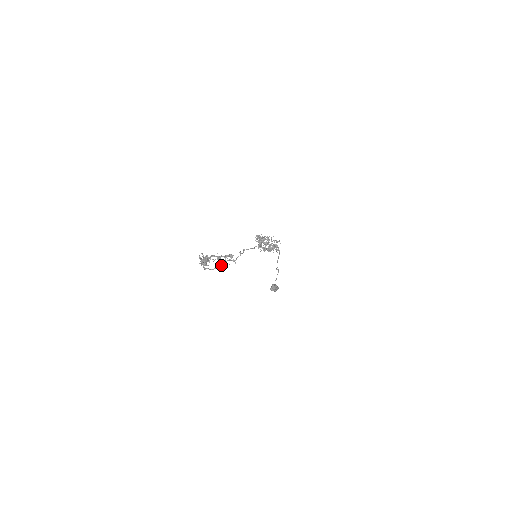
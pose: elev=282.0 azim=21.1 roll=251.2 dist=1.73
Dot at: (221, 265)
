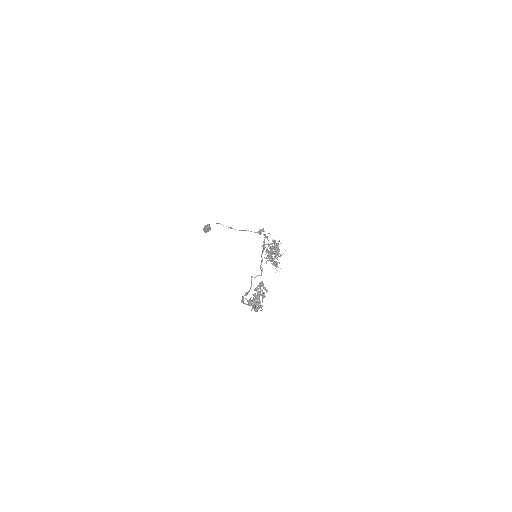
Dot at: occluded
